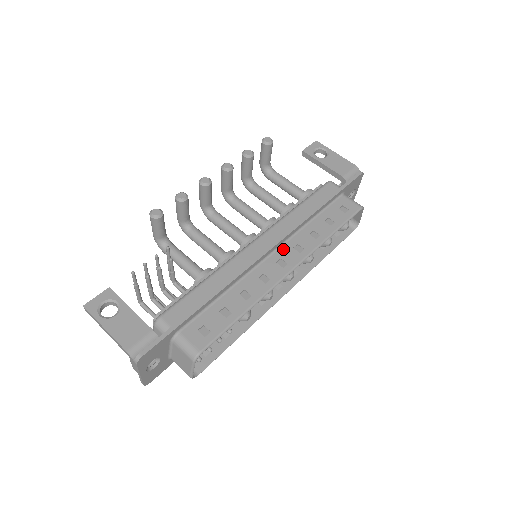
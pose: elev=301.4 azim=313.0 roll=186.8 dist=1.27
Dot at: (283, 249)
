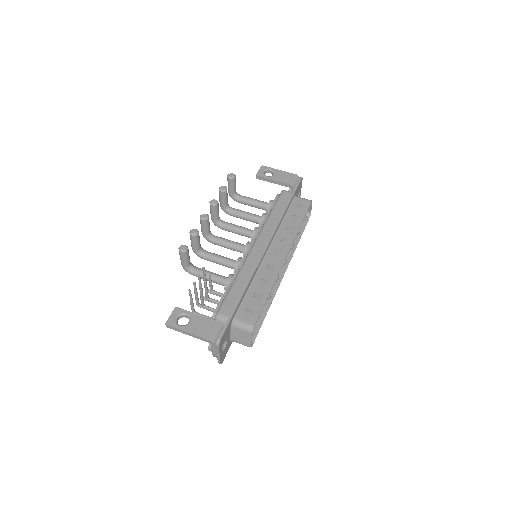
Dot at: (274, 245)
